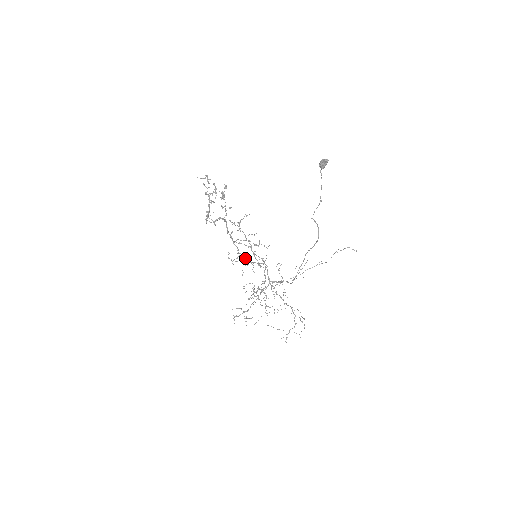
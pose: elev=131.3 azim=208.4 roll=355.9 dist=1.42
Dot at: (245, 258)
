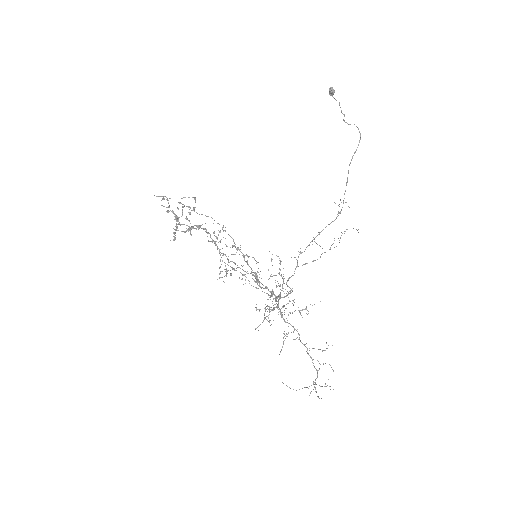
Dot at: (239, 267)
